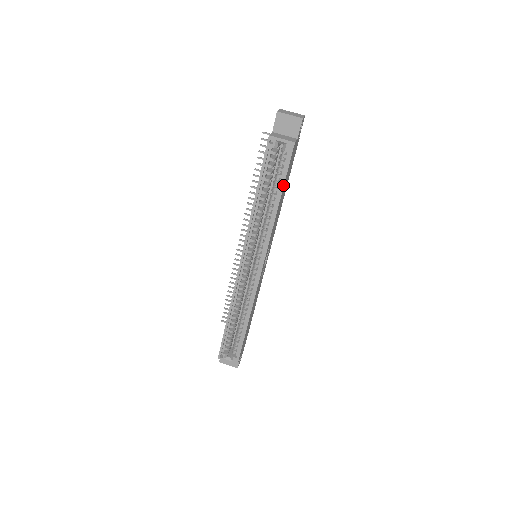
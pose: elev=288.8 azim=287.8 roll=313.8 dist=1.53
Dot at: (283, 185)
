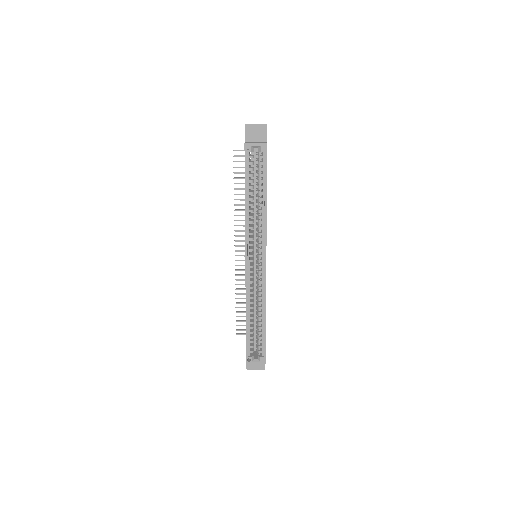
Dot at: (266, 182)
